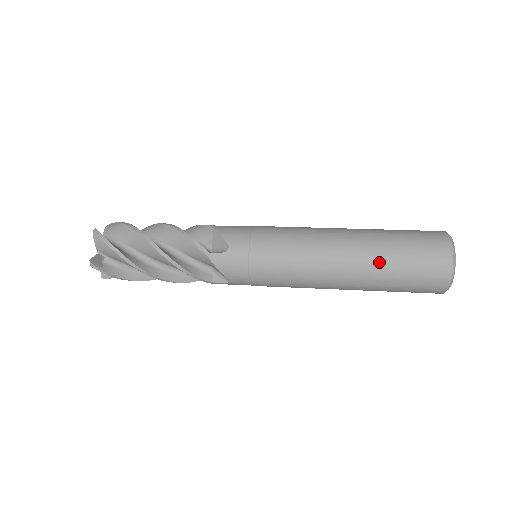
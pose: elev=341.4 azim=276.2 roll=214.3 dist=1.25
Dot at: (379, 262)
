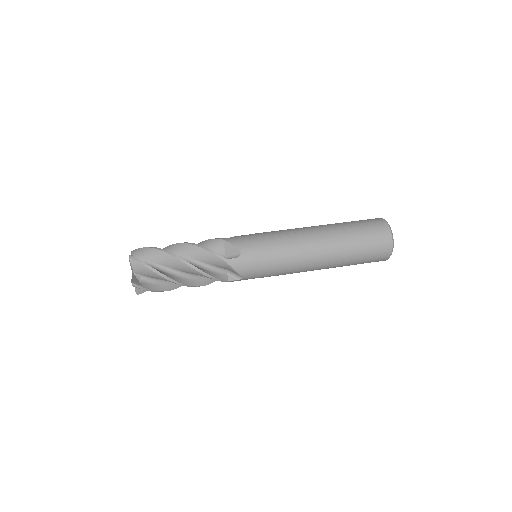
Dot at: occluded
